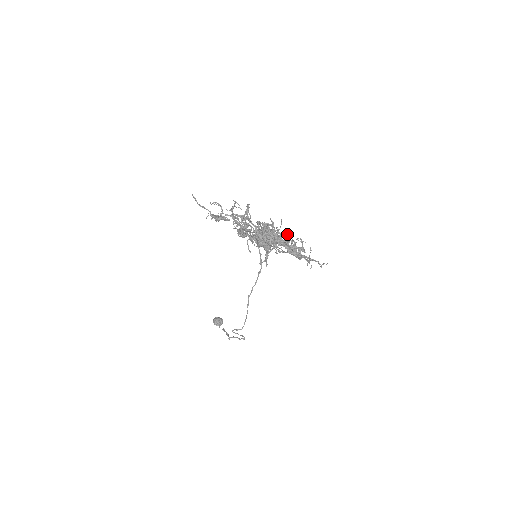
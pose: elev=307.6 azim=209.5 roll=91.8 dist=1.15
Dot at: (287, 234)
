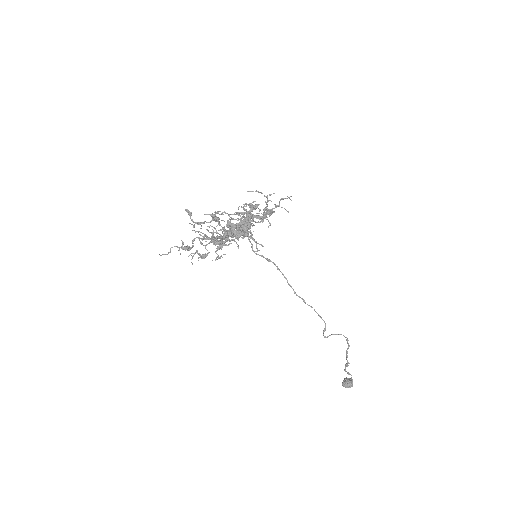
Dot at: (244, 210)
